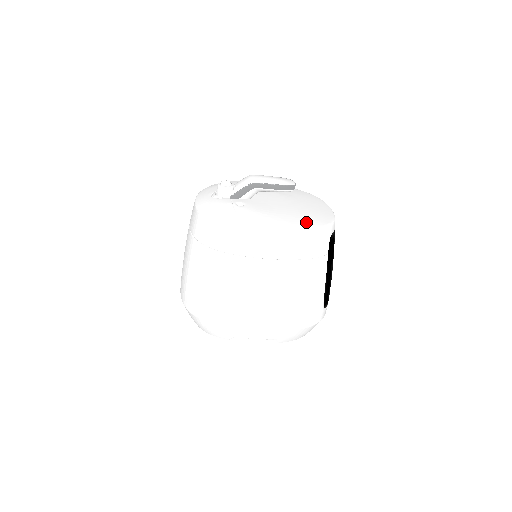
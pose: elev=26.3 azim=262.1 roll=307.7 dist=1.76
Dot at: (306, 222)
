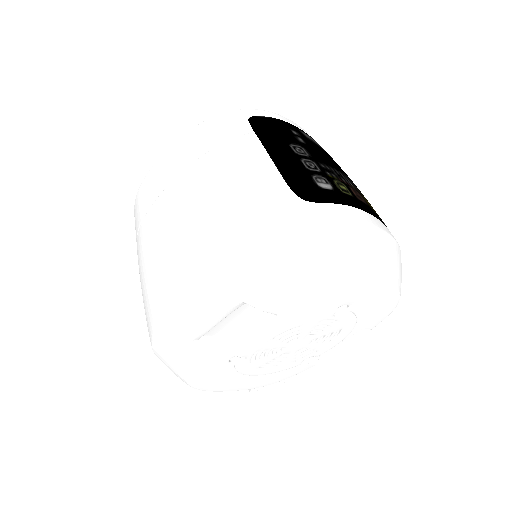
Dot at: occluded
